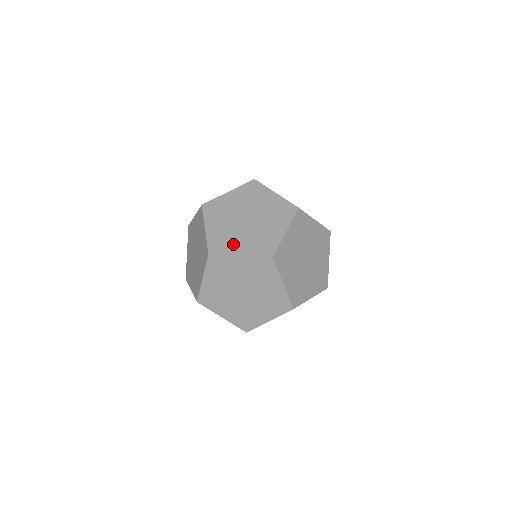
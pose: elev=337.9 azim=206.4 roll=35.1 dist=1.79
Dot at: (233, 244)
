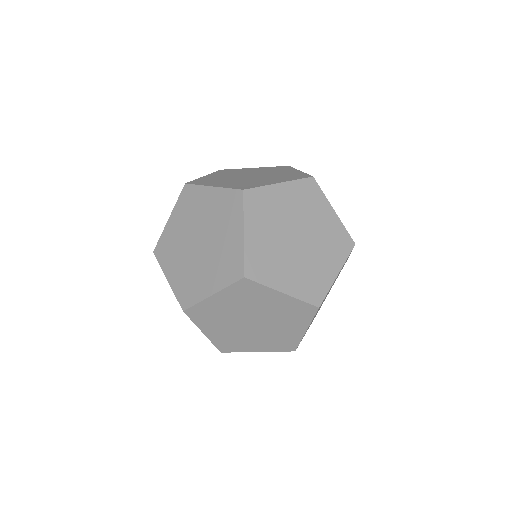
Dot at: (216, 182)
